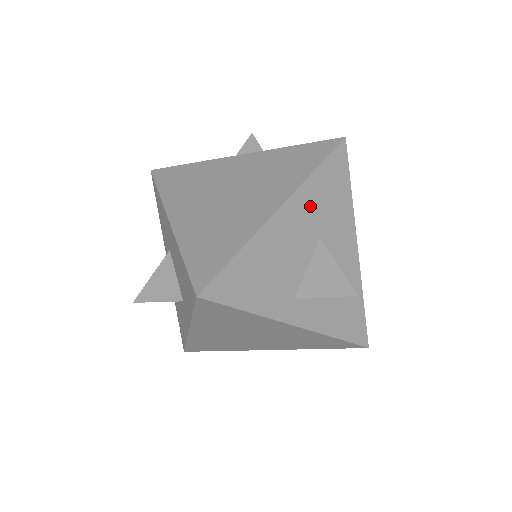
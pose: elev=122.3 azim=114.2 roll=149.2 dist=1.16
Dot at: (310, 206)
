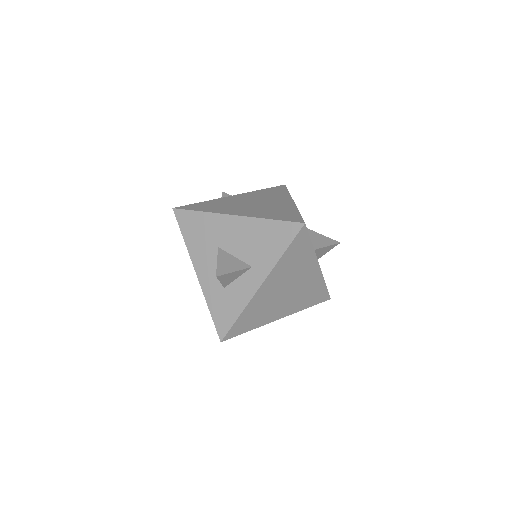
Dot at: occluded
